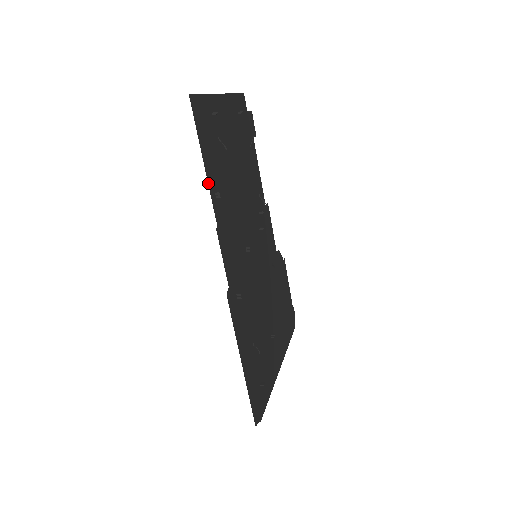
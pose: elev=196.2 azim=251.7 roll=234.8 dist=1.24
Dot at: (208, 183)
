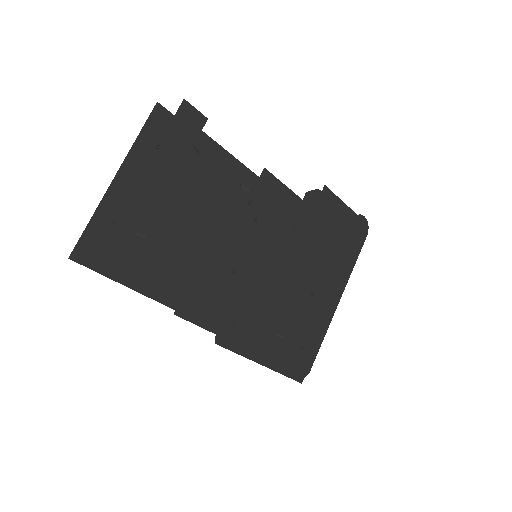
Dot at: (142, 293)
